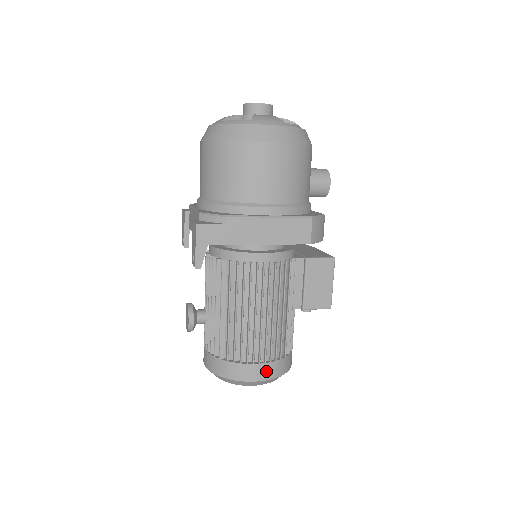
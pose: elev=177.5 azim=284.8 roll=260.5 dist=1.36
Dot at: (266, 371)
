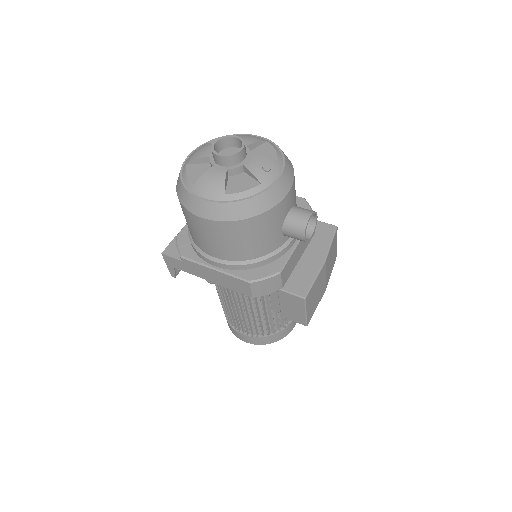
Dot at: (249, 339)
